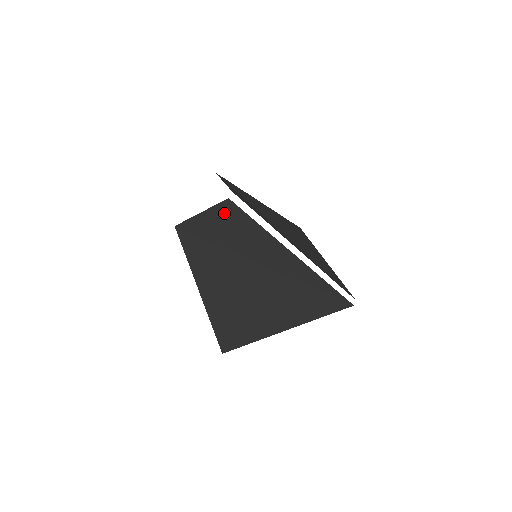
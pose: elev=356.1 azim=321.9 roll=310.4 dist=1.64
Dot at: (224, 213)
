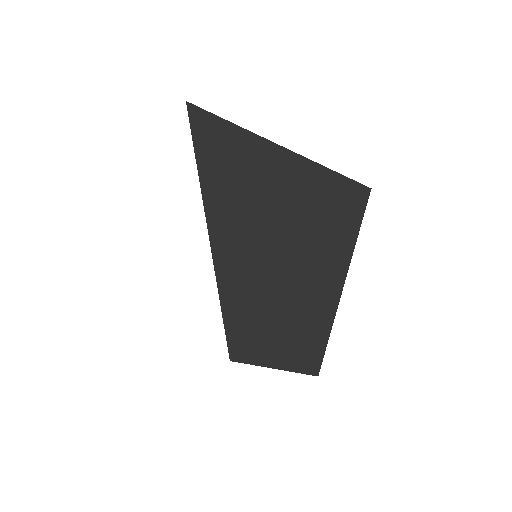
Dot at: occluded
